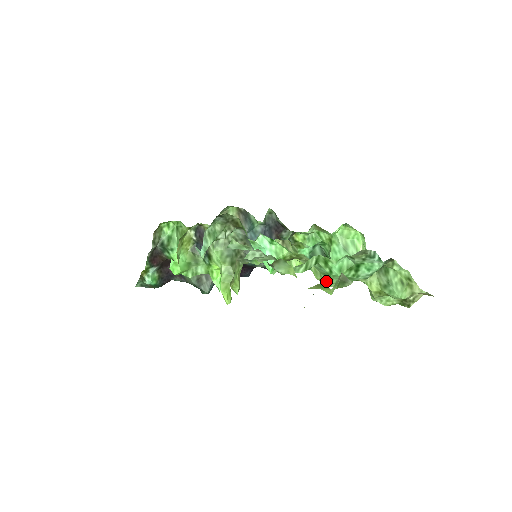
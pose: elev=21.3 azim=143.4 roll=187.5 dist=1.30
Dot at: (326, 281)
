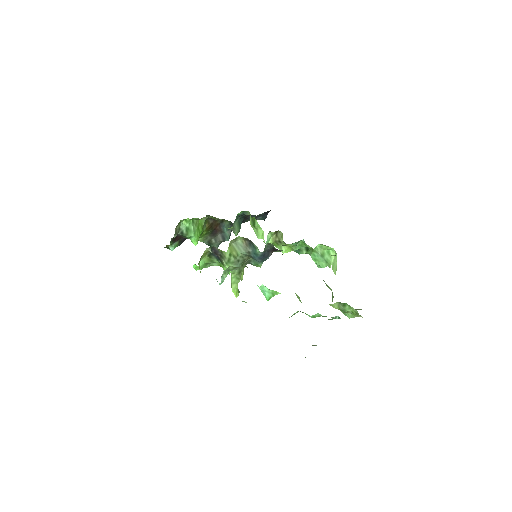
Dot at: occluded
